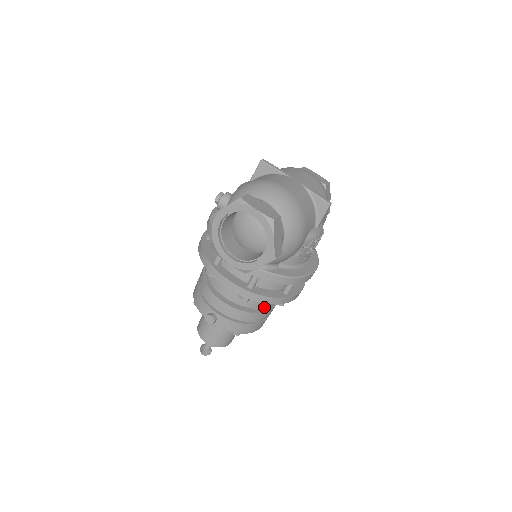
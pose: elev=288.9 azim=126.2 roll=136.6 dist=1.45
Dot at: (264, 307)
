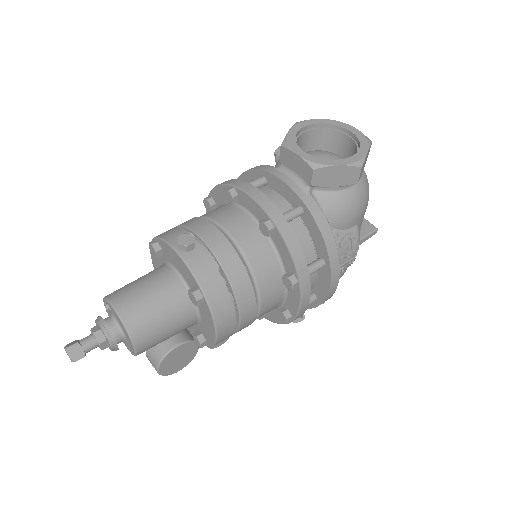
Dot at: (260, 283)
